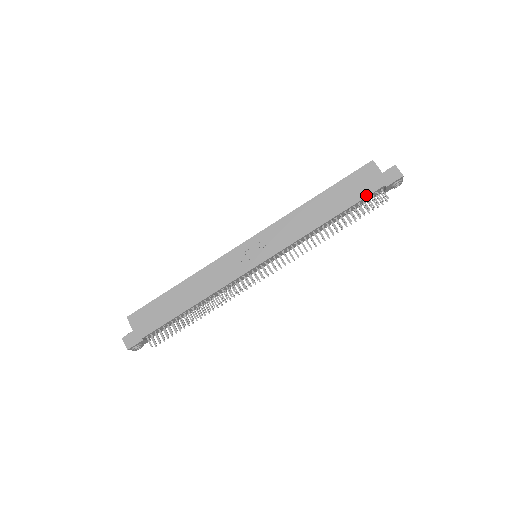
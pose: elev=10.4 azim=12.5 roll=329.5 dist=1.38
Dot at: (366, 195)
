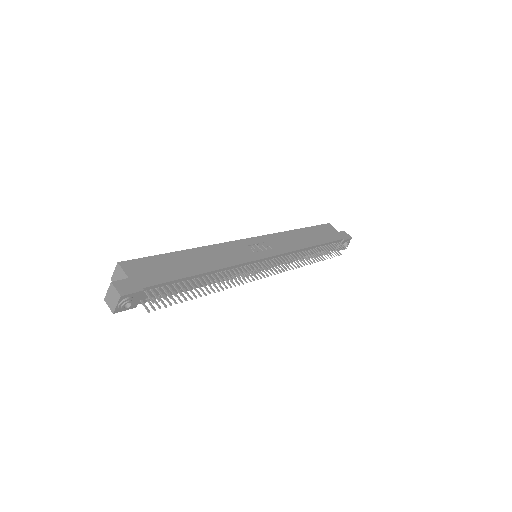
Dot at: (334, 240)
